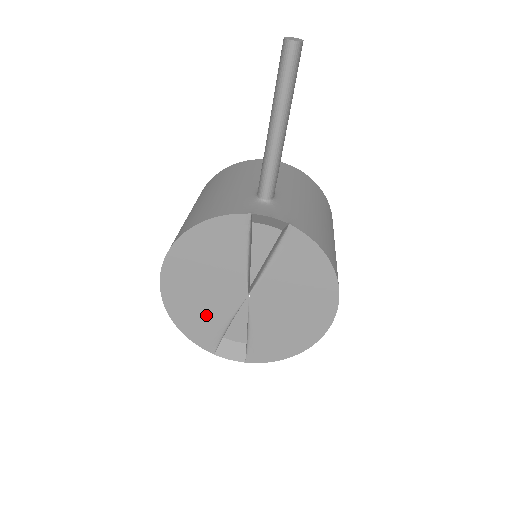
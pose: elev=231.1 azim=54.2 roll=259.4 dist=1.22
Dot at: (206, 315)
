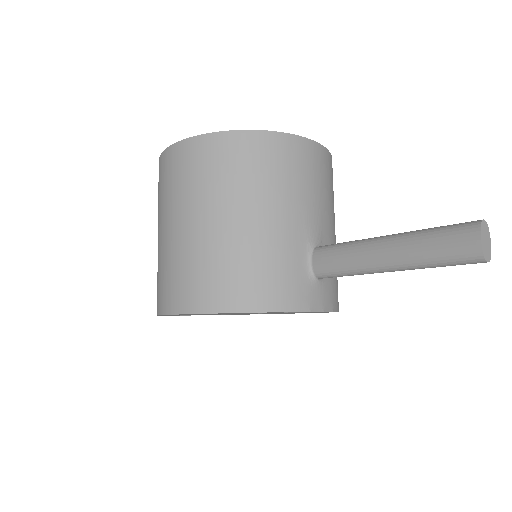
Dot at: occluded
